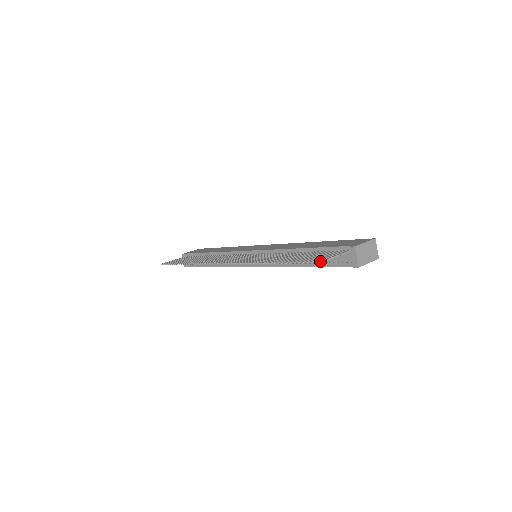
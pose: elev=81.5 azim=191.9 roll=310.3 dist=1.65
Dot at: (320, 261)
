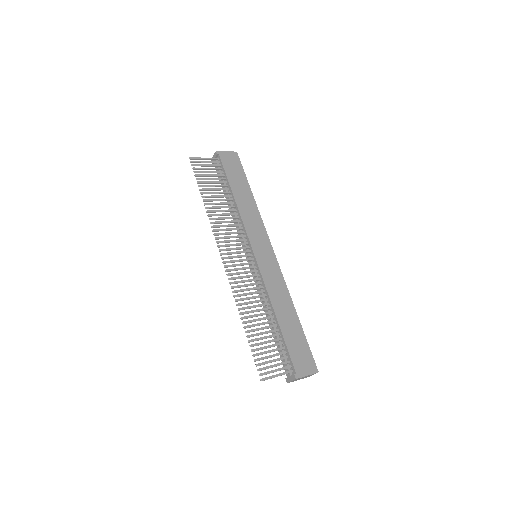
Dot at: (263, 380)
